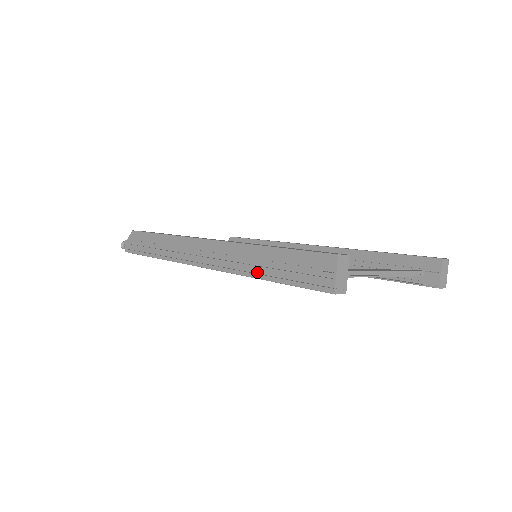
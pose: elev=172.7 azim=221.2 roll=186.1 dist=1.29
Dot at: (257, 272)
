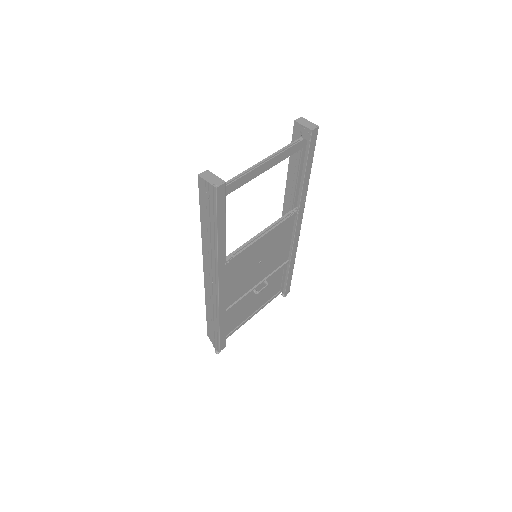
Dot at: (215, 241)
